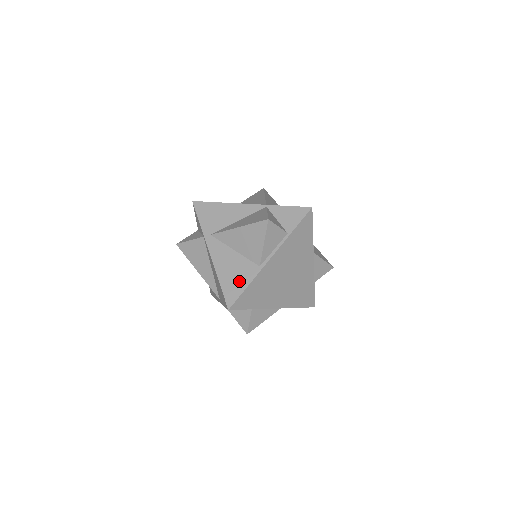
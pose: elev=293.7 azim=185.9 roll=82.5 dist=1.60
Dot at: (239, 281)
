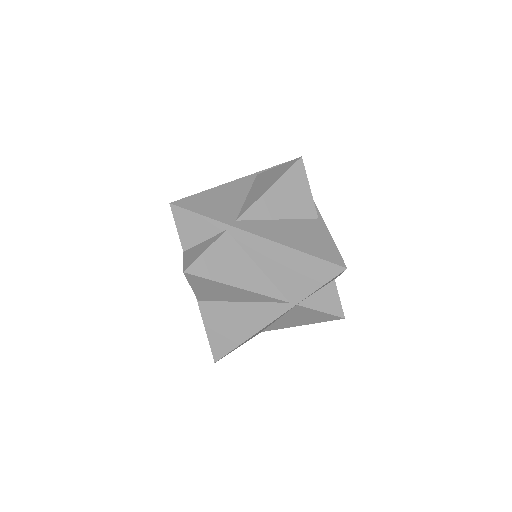
Dot at: (320, 240)
